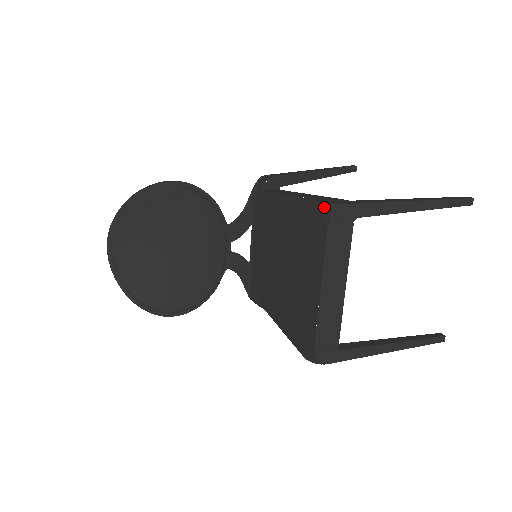
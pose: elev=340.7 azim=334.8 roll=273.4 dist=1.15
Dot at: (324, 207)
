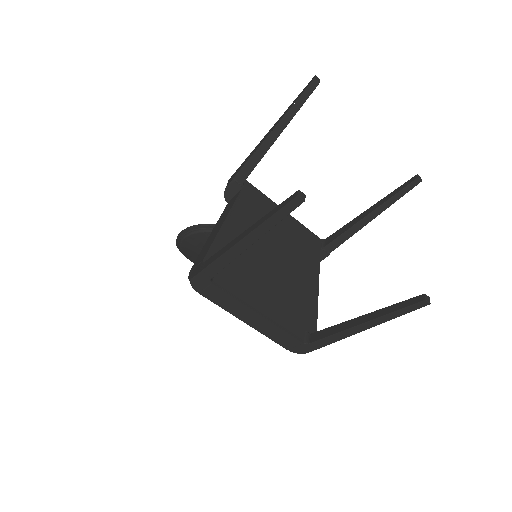
Dot at: occluded
